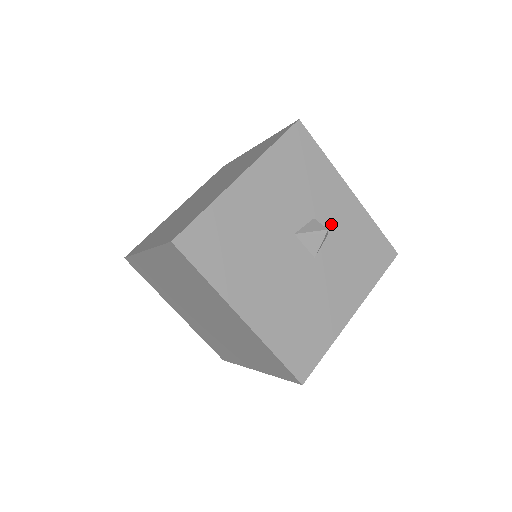
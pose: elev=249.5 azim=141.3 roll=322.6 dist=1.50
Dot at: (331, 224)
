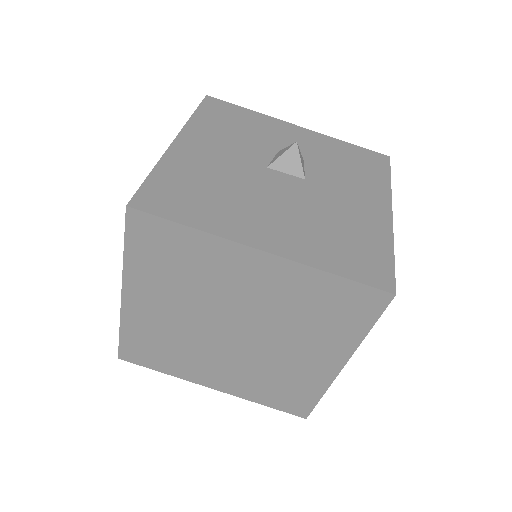
Dot at: occluded
